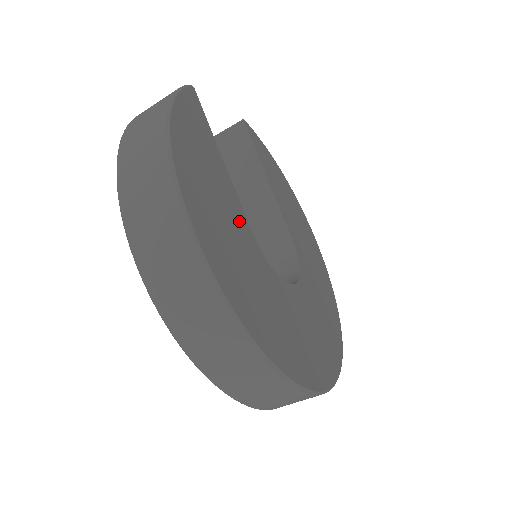
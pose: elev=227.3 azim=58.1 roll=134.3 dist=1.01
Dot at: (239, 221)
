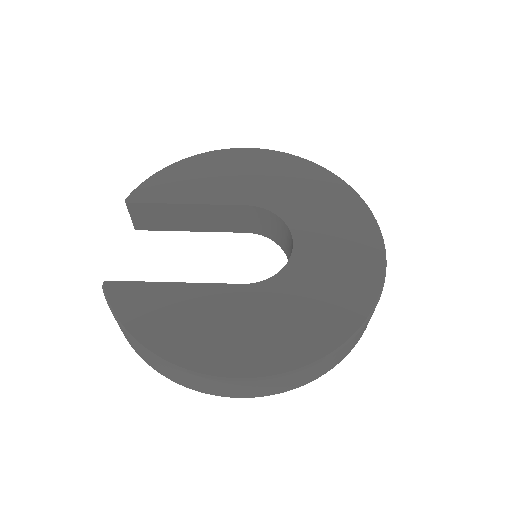
Dot at: (232, 300)
